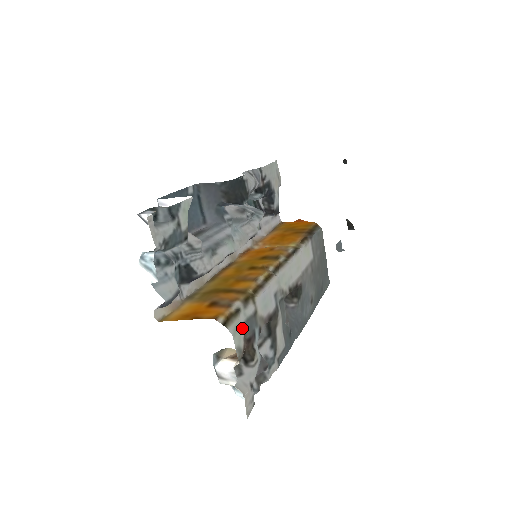
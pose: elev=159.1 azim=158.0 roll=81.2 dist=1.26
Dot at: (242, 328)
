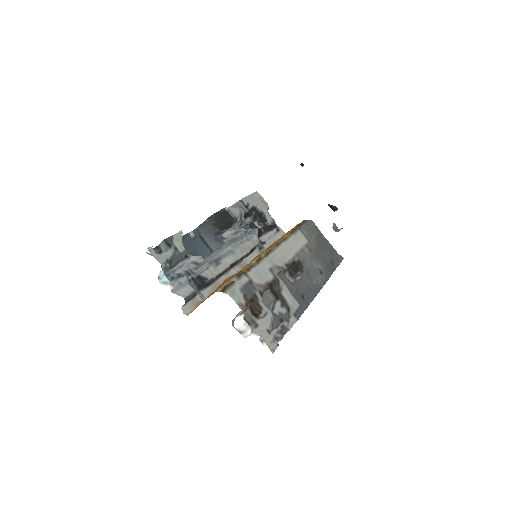
Dot at: (241, 293)
